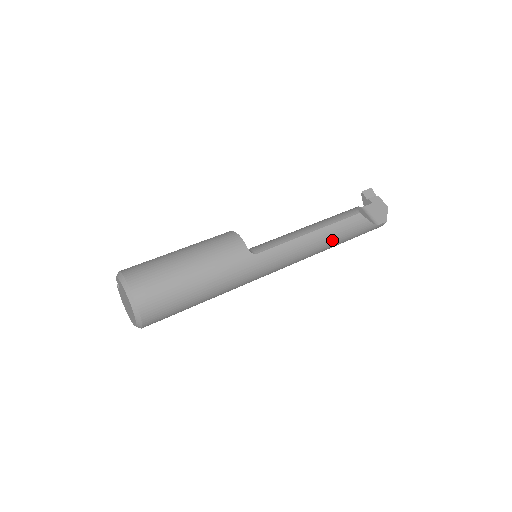
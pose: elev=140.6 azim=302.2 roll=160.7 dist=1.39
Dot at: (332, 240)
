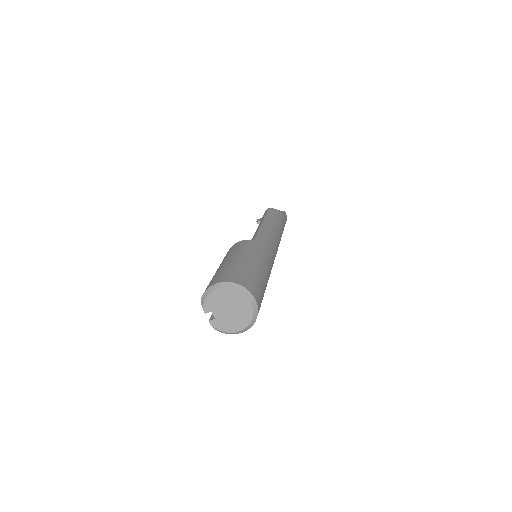
Dot at: (276, 223)
